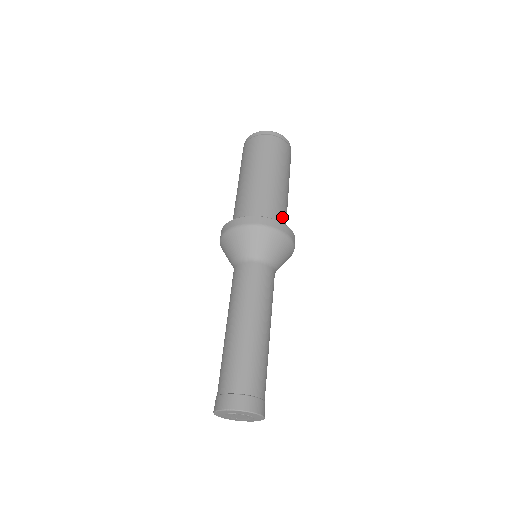
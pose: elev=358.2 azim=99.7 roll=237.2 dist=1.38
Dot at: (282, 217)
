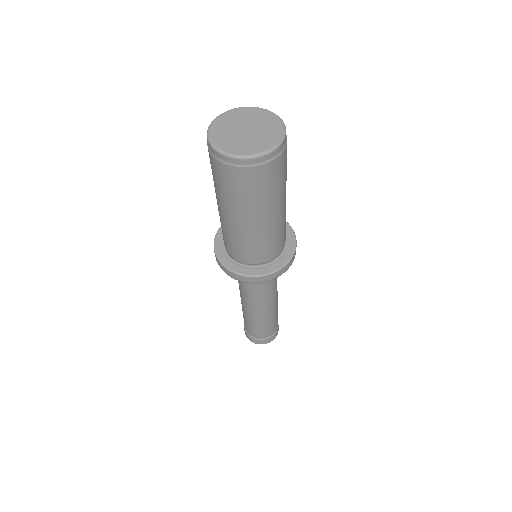
Dot at: (252, 256)
